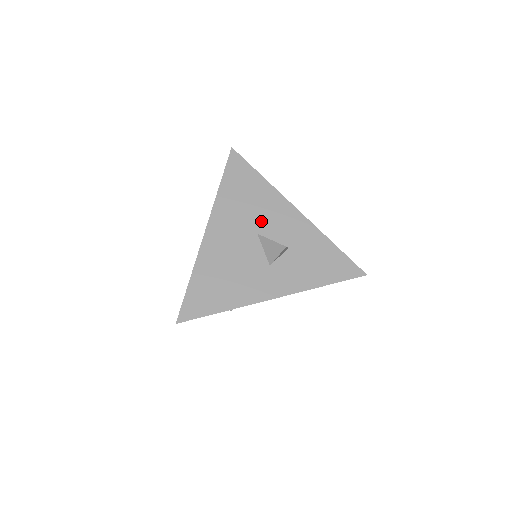
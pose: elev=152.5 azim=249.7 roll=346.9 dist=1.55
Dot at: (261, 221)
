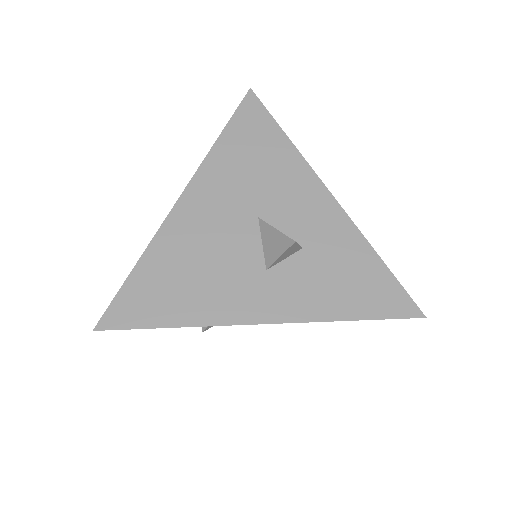
Dot at: (269, 199)
